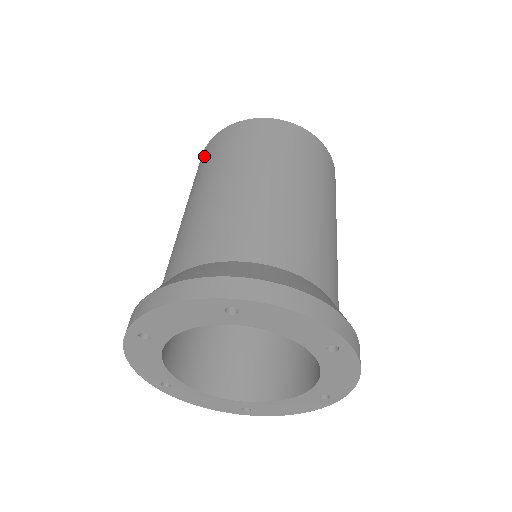
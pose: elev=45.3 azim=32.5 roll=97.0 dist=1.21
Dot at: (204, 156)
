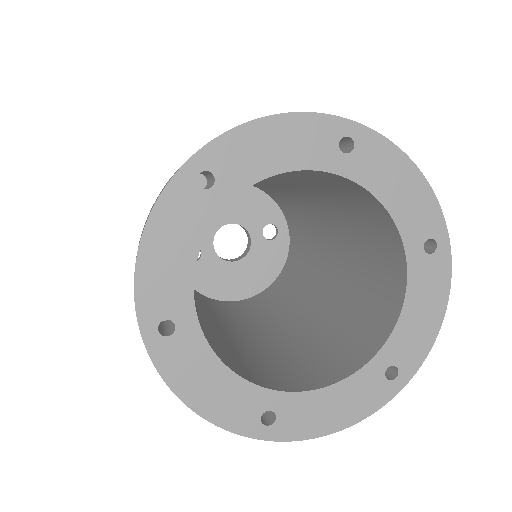
Dot at: occluded
